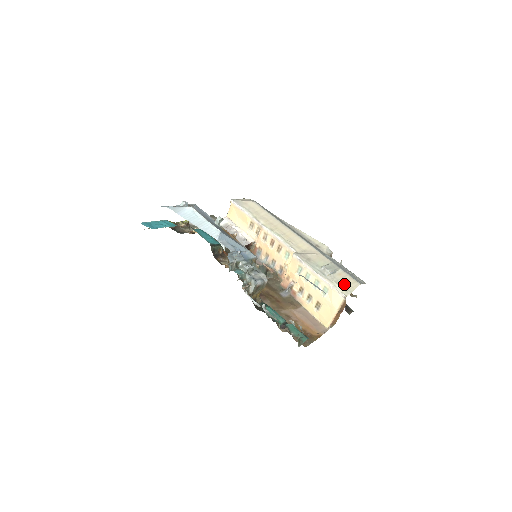
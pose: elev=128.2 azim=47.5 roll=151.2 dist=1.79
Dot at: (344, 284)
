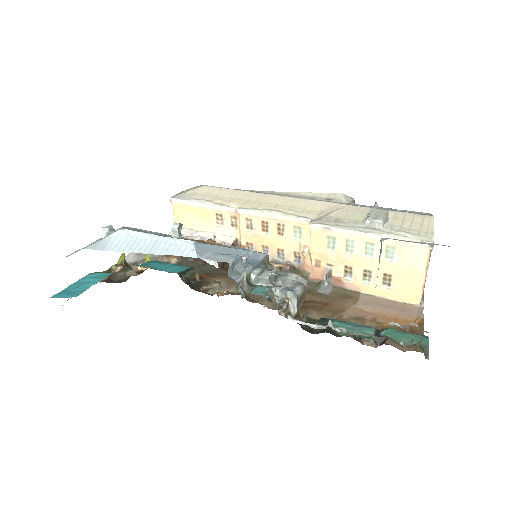
Dot at: (413, 228)
